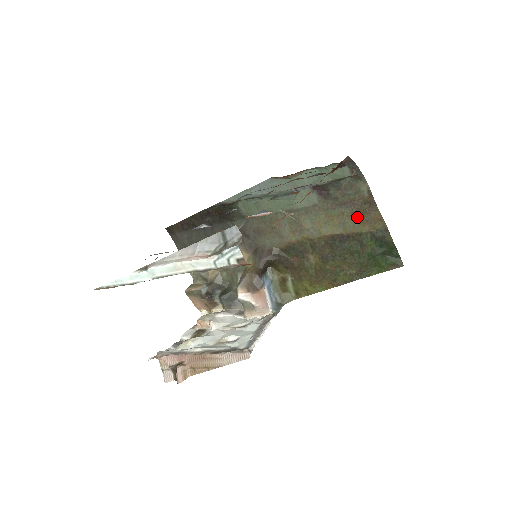
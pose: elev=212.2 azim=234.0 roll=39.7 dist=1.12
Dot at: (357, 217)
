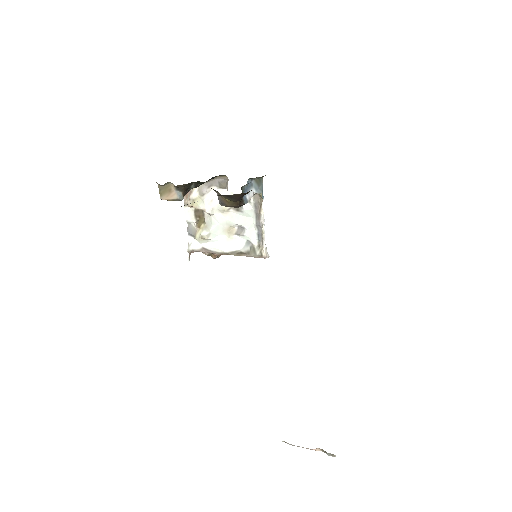
Dot at: occluded
